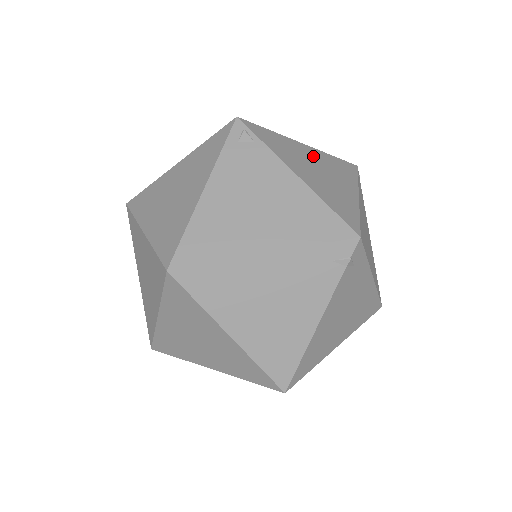
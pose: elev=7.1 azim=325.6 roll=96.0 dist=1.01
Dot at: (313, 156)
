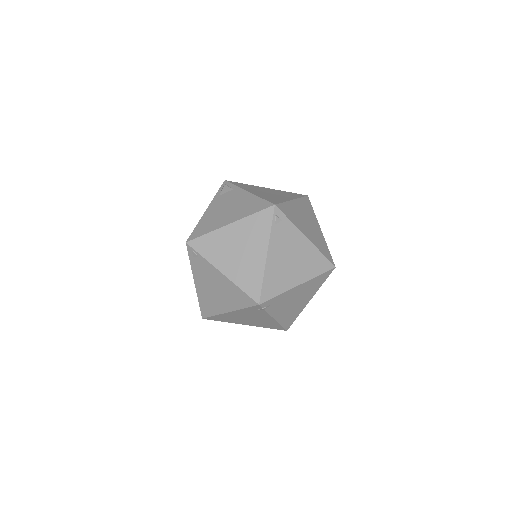
Dot at: (236, 235)
